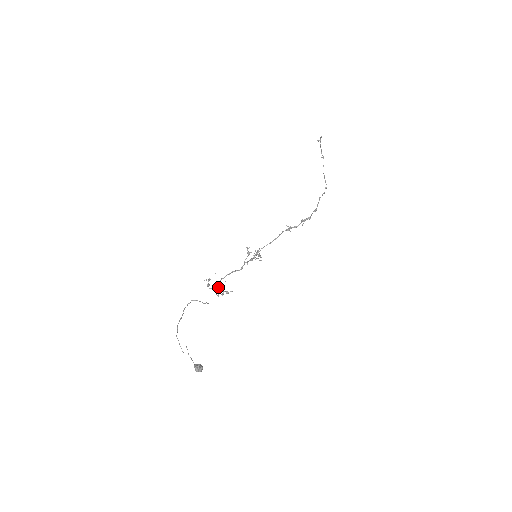
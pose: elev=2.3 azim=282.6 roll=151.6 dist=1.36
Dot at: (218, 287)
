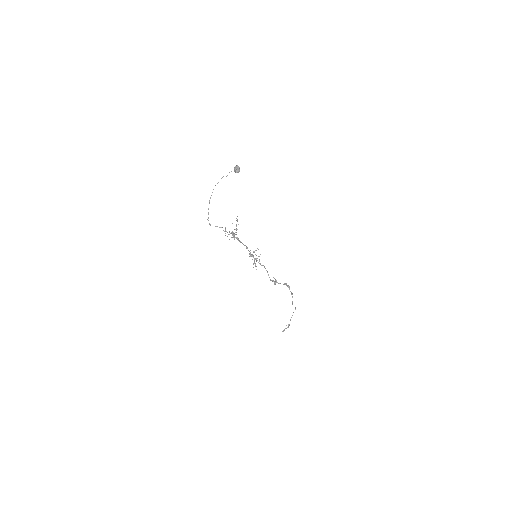
Dot at: (234, 229)
